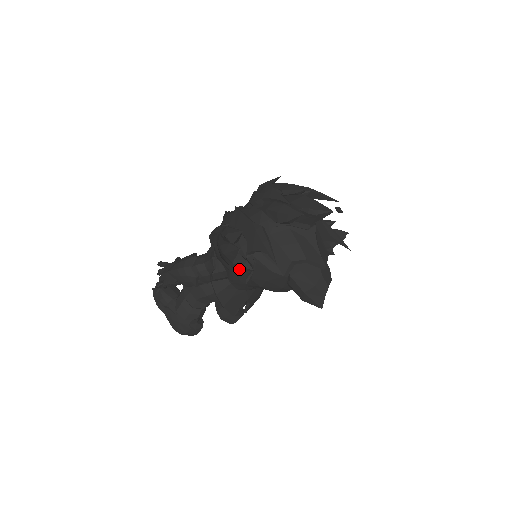
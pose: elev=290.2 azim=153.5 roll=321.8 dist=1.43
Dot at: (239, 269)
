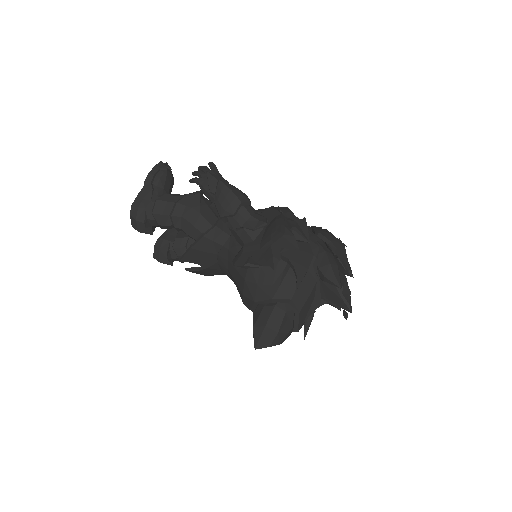
Dot at: (264, 254)
